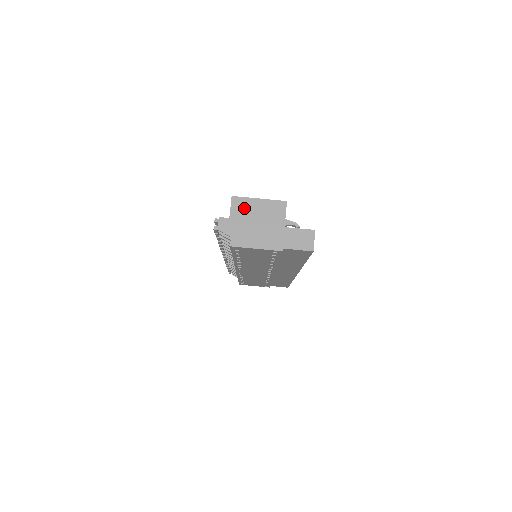
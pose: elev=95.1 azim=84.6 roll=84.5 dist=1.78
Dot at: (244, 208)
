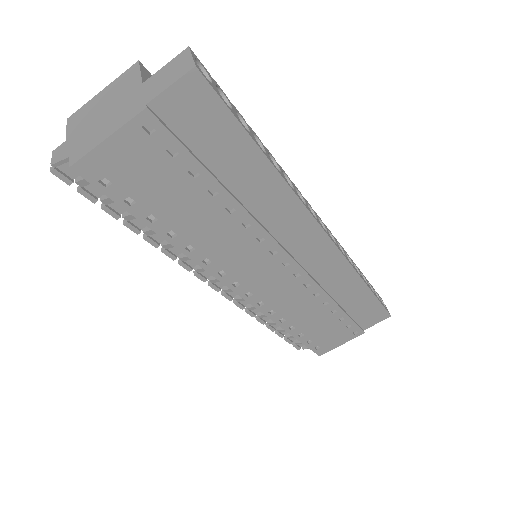
Dot at: (83, 115)
